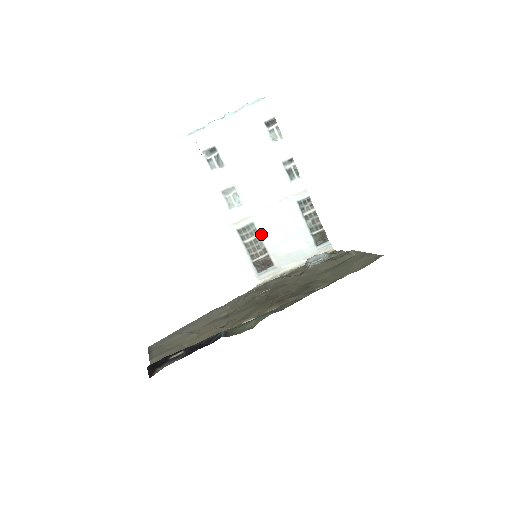
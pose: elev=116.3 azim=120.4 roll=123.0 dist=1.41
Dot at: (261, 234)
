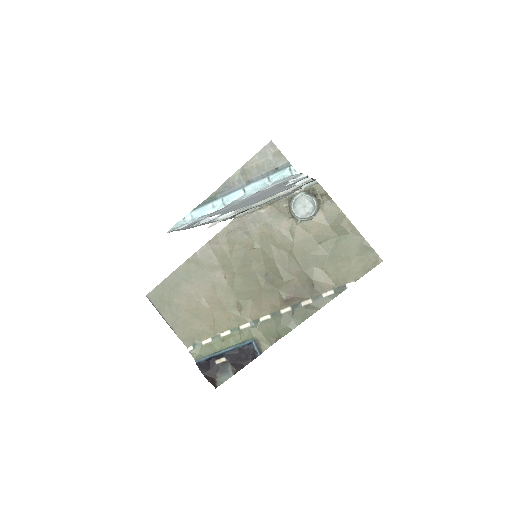
Dot at: occluded
